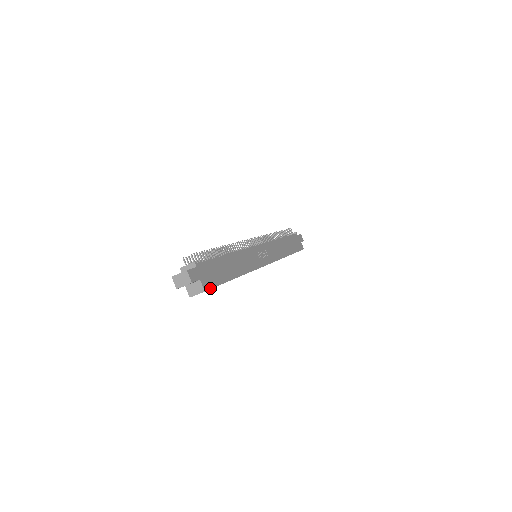
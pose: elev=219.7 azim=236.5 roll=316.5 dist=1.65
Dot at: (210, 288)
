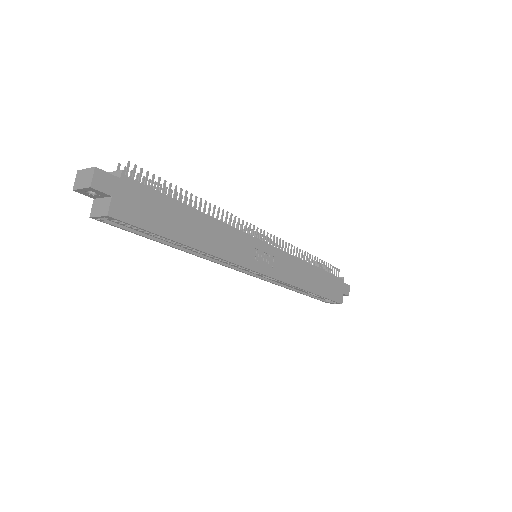
Dot at: (123, 220)
